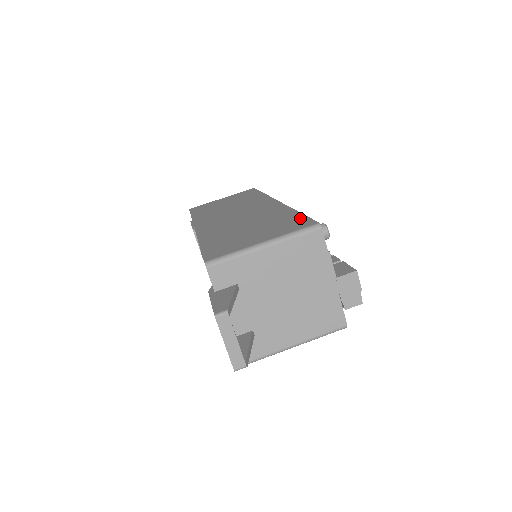
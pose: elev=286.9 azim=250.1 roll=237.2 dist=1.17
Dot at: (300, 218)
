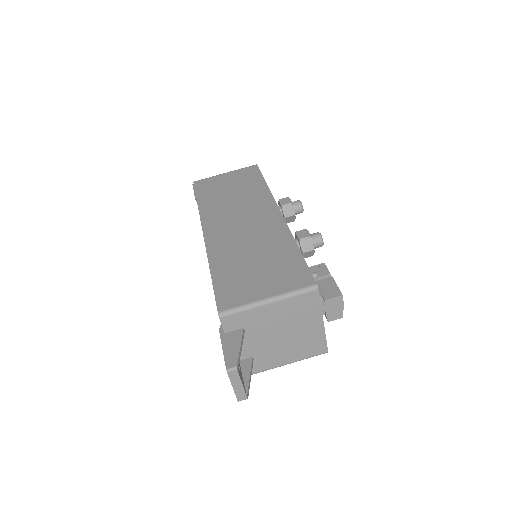
Dot at: (301, 265)
